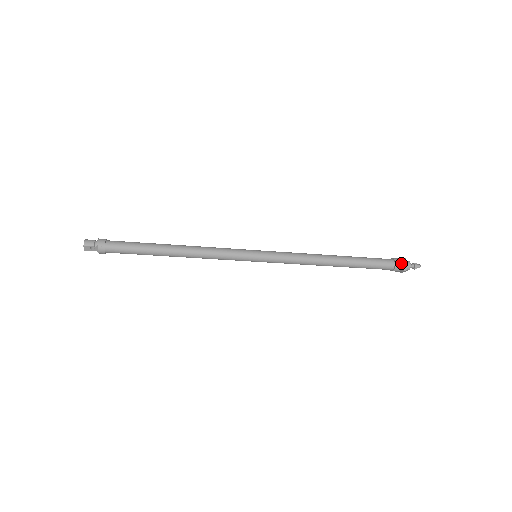
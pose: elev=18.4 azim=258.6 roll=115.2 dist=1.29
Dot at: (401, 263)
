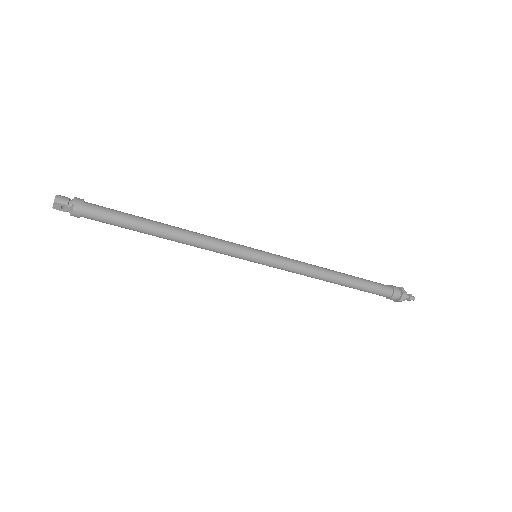
Dot at: (399, 292)
